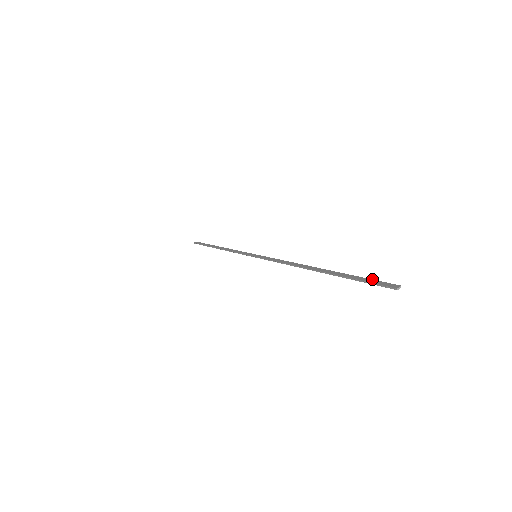
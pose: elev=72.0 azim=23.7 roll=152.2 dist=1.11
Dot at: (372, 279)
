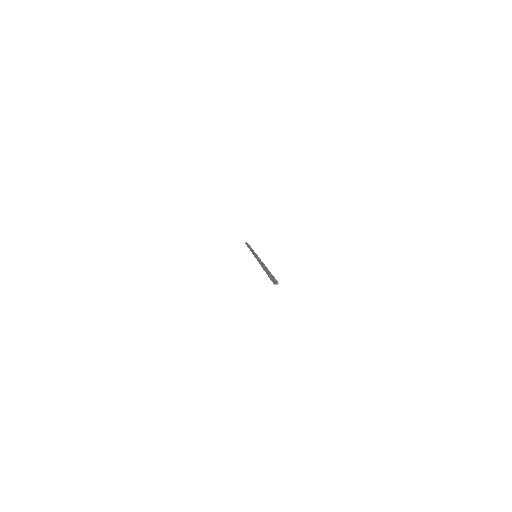
Dot at: (274, 277)
